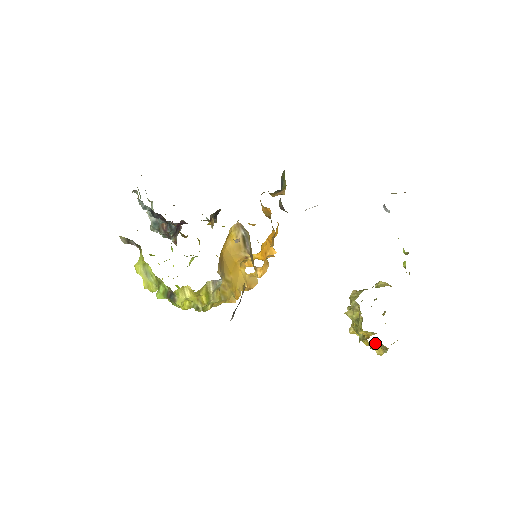
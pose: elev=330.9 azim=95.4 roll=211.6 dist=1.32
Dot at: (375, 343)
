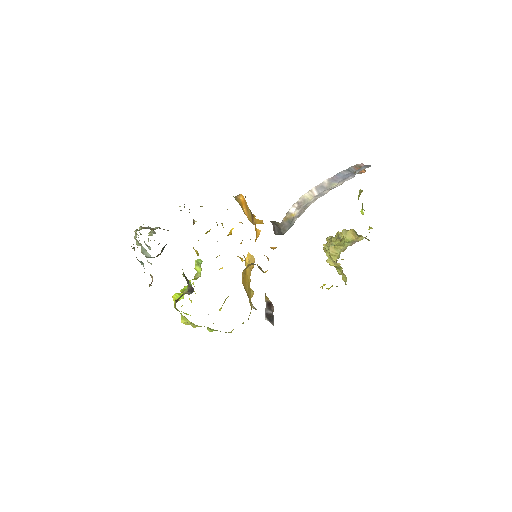
Dot at: occluded
